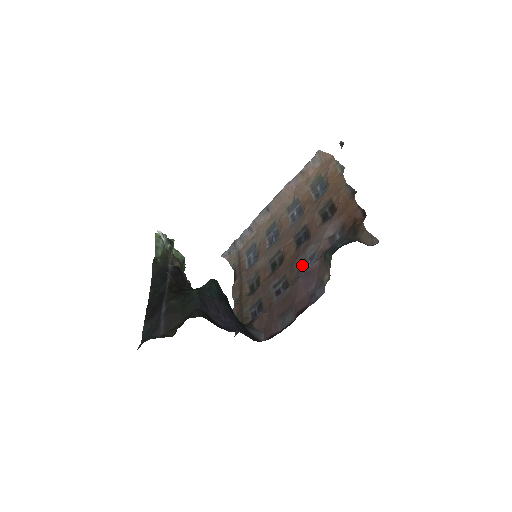
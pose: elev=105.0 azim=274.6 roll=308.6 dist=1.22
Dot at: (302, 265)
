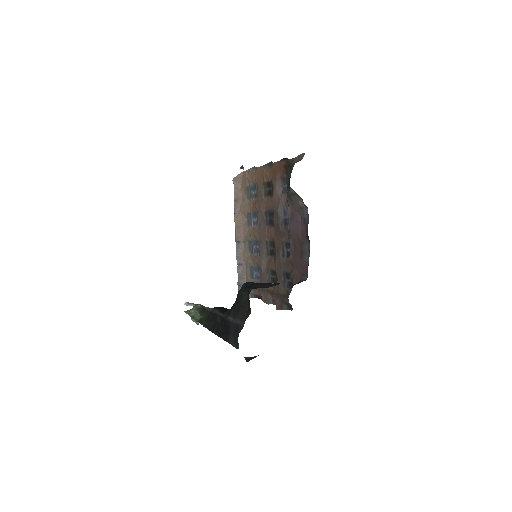
Dot at: (284, 224)
